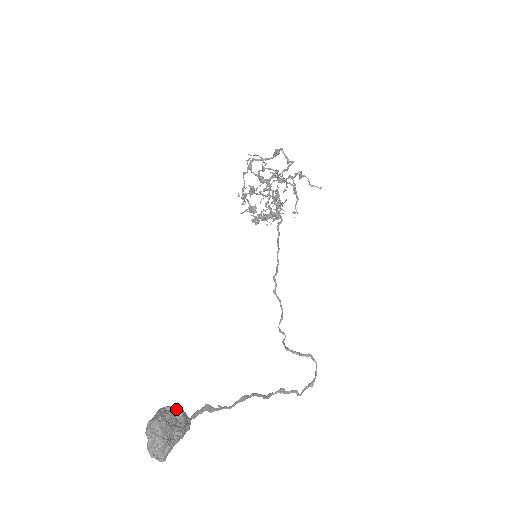
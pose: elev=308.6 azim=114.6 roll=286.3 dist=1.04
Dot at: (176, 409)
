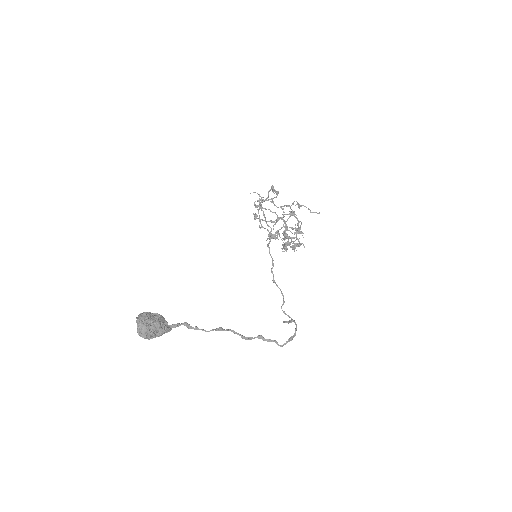
Dot at: (159, 315)
